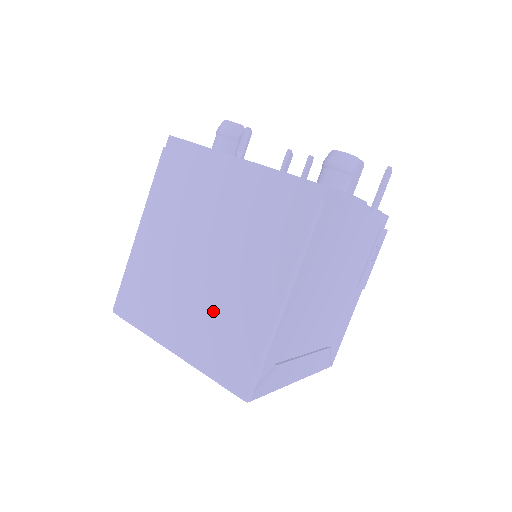
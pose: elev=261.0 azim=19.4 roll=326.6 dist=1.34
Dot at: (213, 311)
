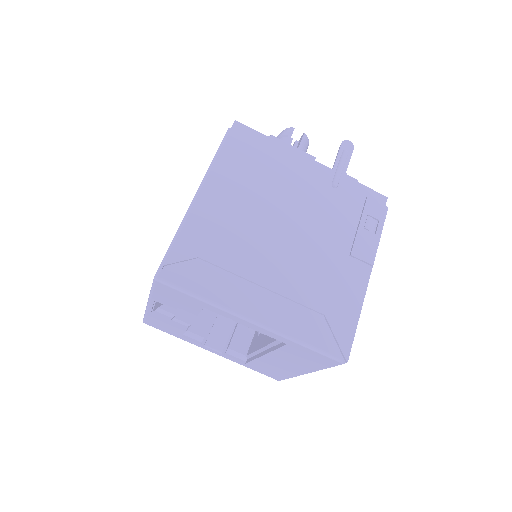
Dot at: occluded
